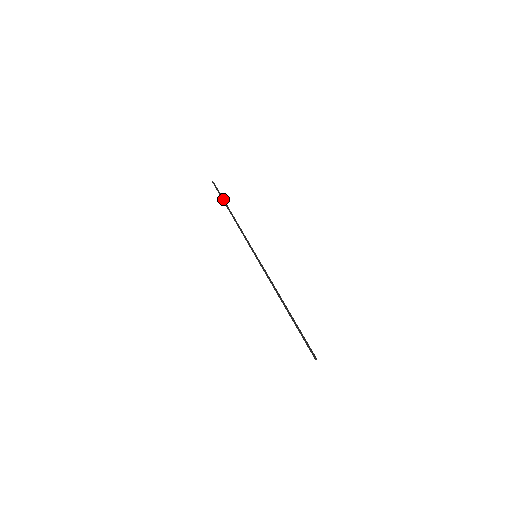
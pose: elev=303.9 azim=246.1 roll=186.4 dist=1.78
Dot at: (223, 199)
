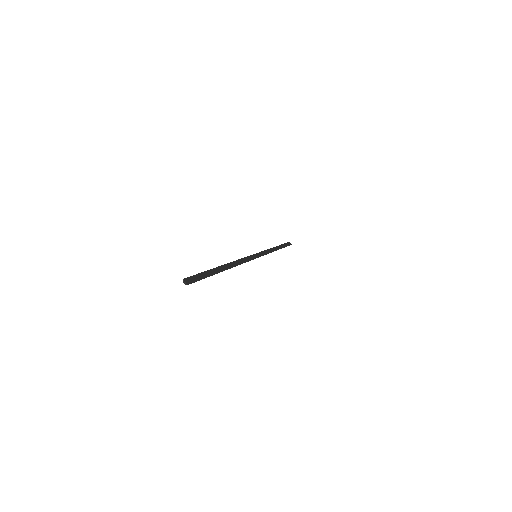
Dot at: (283, 245)
